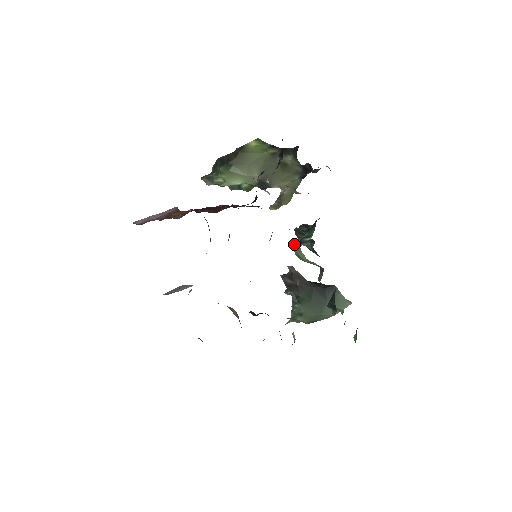
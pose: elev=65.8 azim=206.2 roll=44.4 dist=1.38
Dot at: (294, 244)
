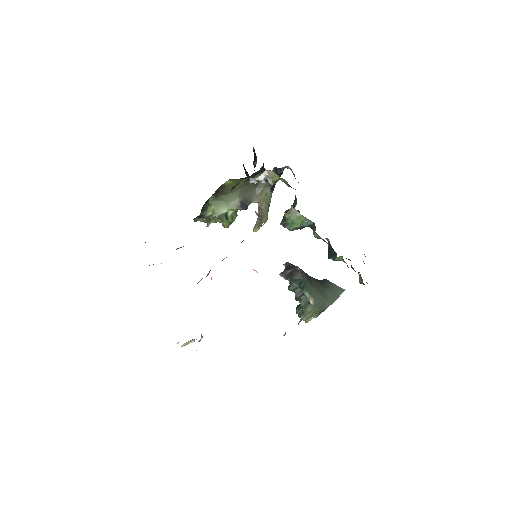
Dot at: occluded
